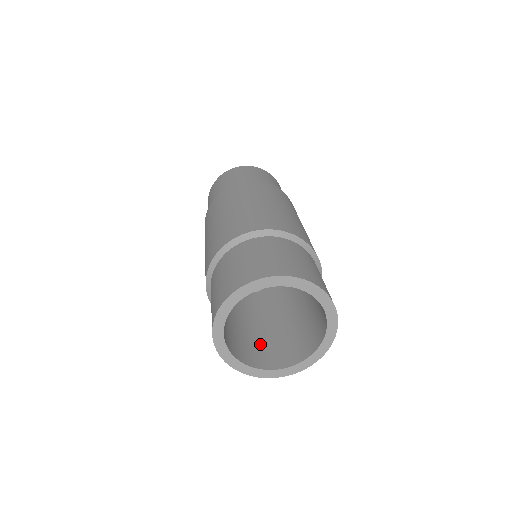
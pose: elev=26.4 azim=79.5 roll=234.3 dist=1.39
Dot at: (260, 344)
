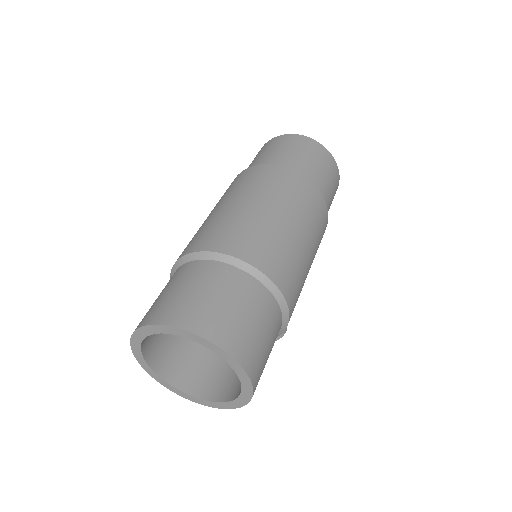
Dot at: (215, 365)
